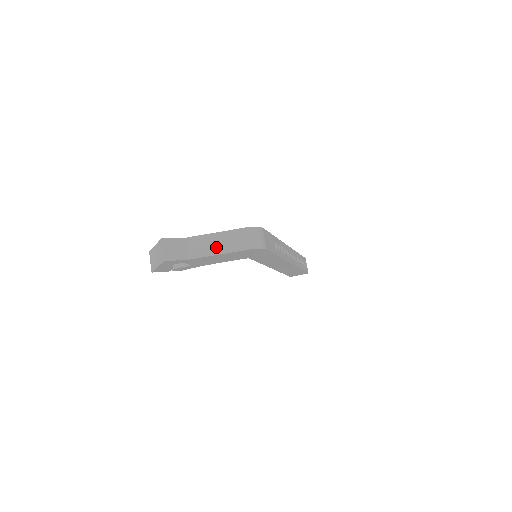
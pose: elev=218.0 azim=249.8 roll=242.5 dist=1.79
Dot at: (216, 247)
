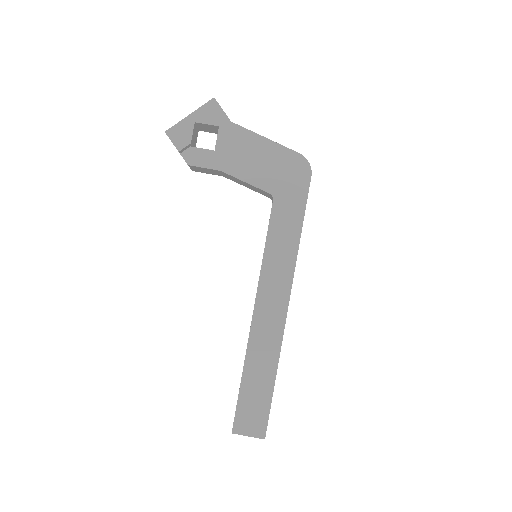
Dot at: occluded
